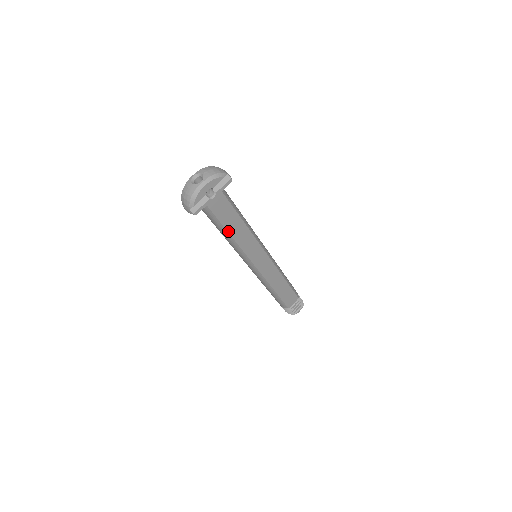
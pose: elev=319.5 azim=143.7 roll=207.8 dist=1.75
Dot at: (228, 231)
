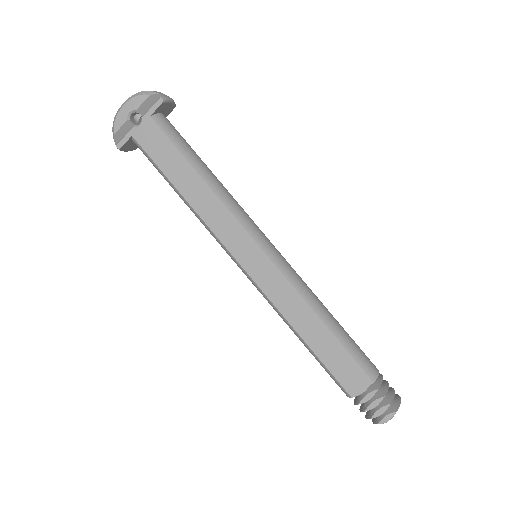
Dot at: (175, 185)
